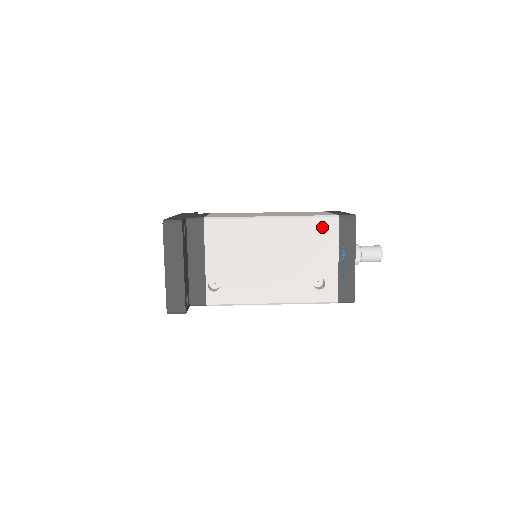
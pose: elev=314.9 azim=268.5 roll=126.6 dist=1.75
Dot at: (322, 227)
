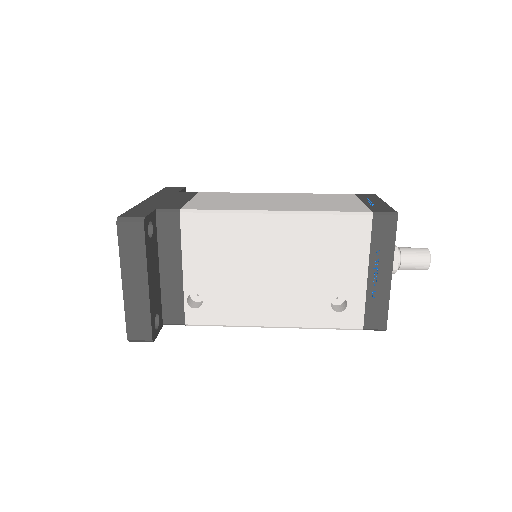
Dot at: (347, 228)
